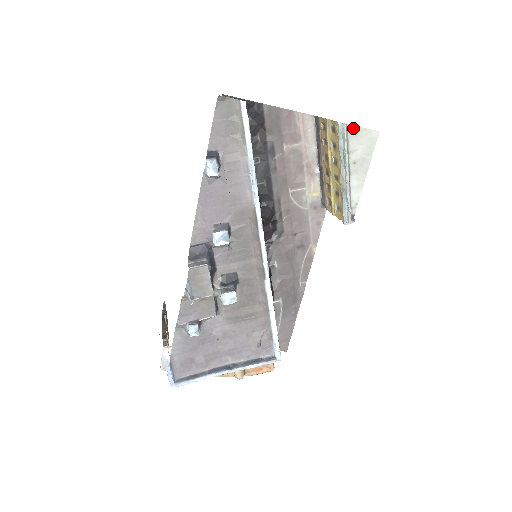
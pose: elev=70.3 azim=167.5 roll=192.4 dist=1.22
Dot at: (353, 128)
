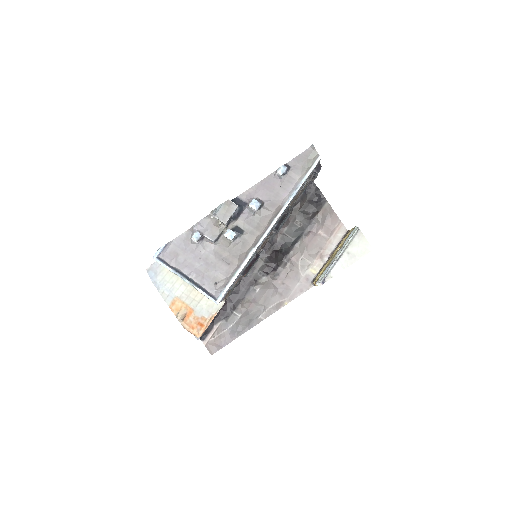
Dot at: (361, 234)
